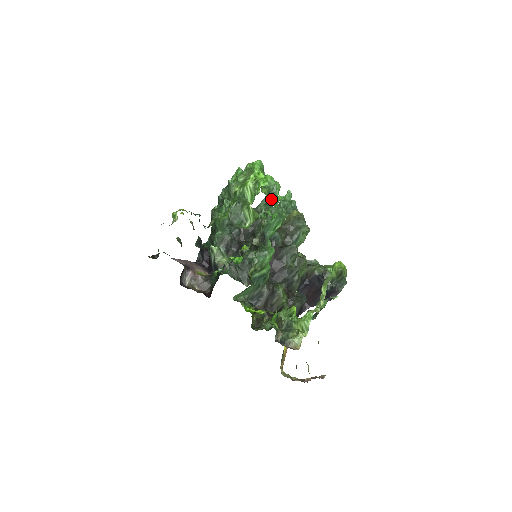
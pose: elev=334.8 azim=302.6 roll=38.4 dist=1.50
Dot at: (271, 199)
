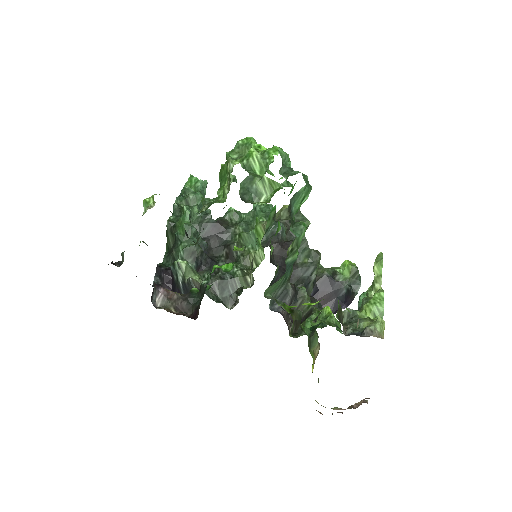
Dot at: (288, 169)
